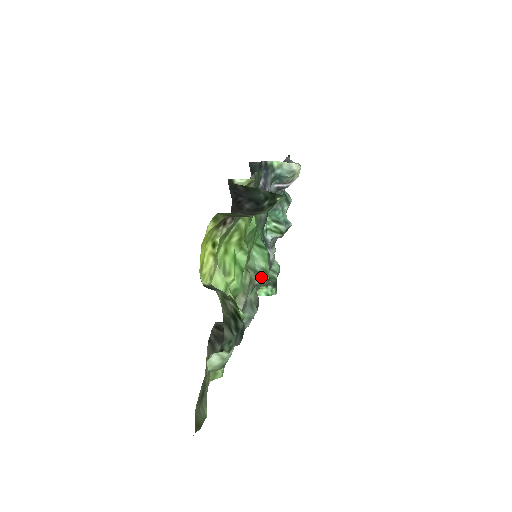
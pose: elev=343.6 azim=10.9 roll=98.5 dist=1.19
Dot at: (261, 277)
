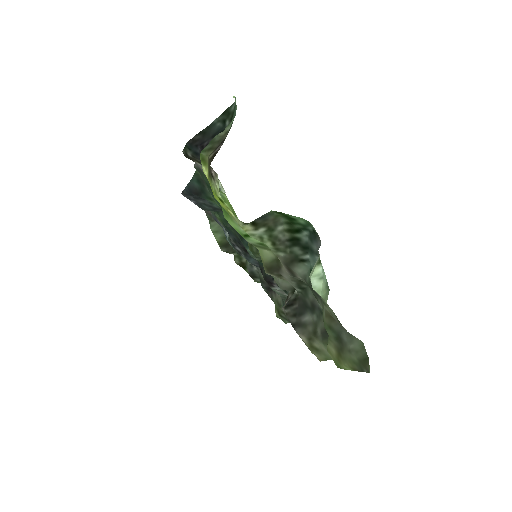
Dot at: occluded
